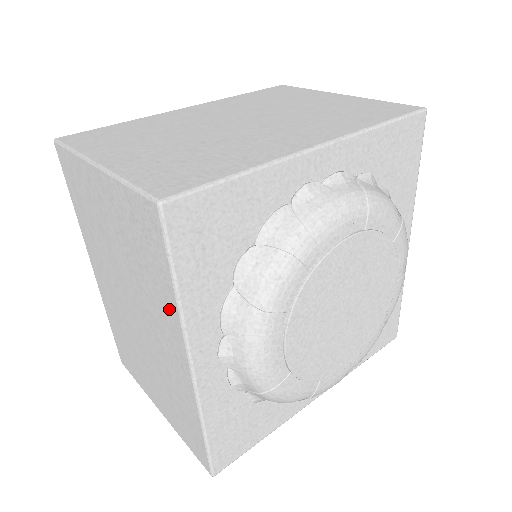
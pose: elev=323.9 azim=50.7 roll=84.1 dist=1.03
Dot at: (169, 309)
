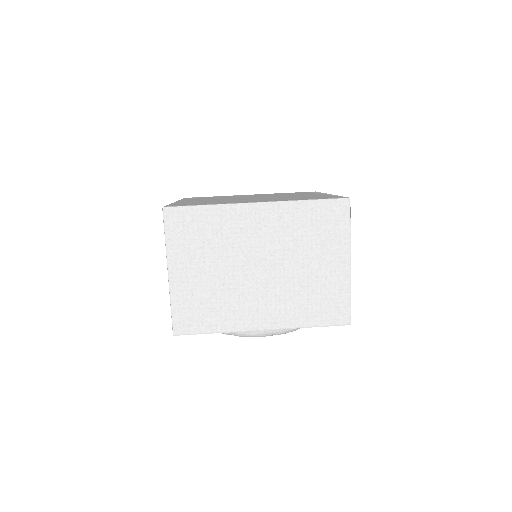
Dot at: occluded
